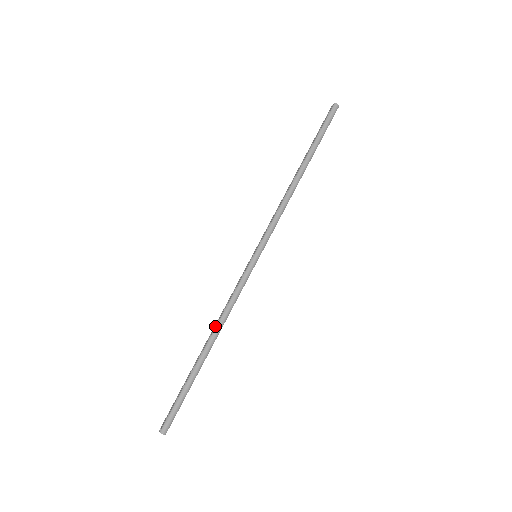
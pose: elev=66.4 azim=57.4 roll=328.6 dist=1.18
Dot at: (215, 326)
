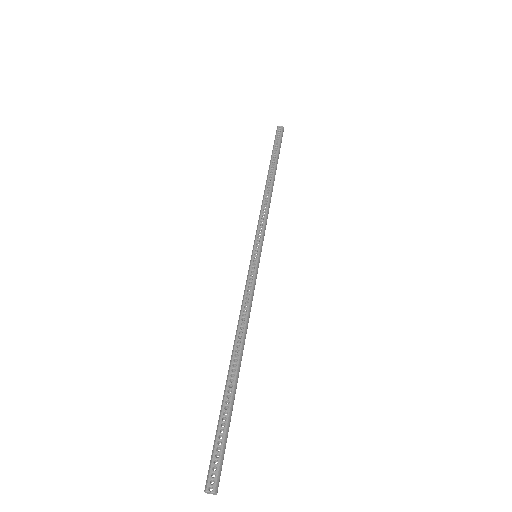
Dot at: (242, 335)
